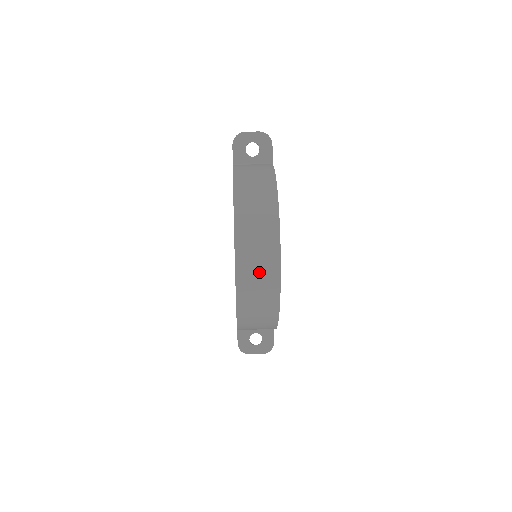
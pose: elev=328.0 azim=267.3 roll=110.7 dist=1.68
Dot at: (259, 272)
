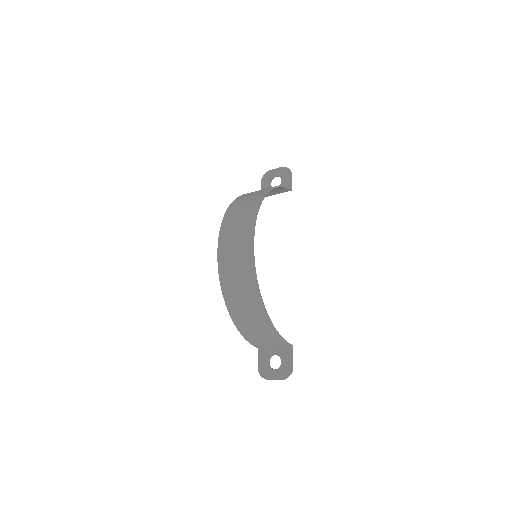
Dot at: (236, 252)
